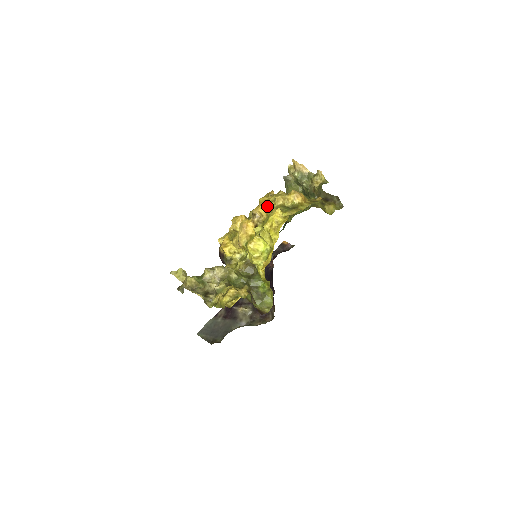
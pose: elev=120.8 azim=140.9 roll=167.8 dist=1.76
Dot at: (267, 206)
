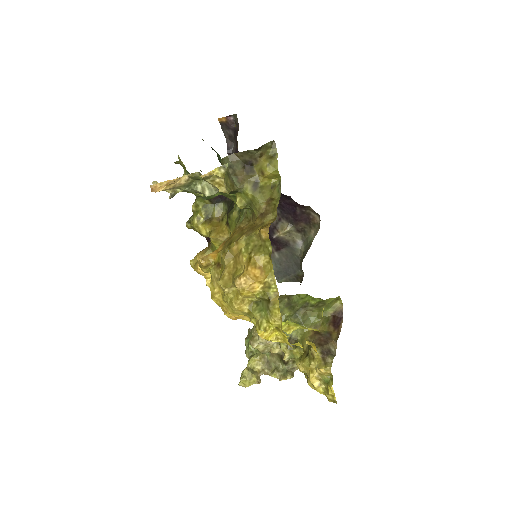
Dot at: (235, 314)
